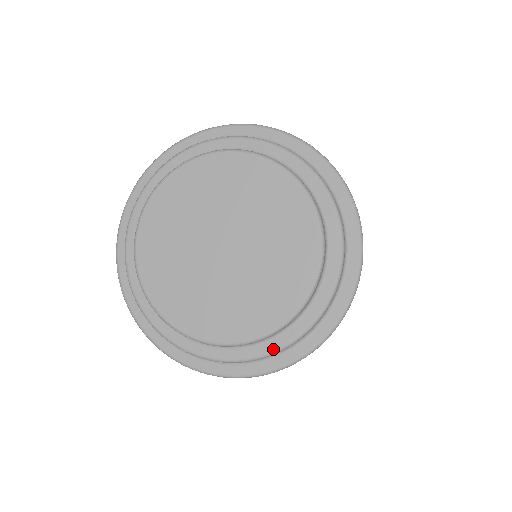
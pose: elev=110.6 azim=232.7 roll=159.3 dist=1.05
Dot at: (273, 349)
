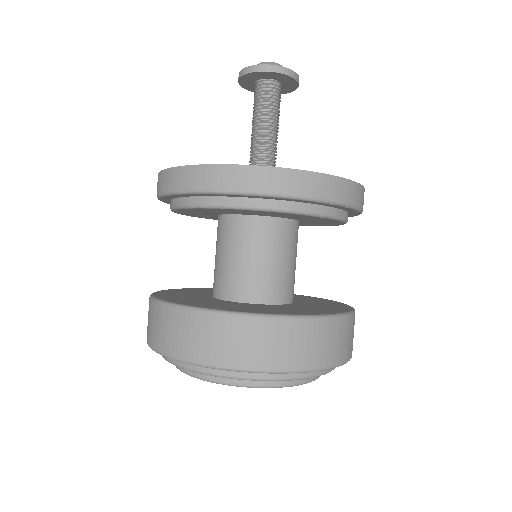
Dot at: occluded
